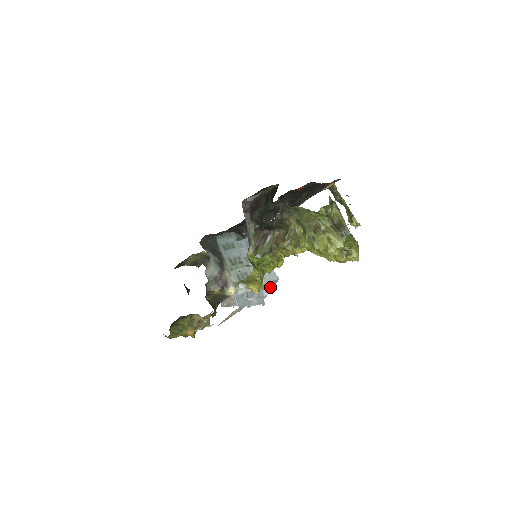
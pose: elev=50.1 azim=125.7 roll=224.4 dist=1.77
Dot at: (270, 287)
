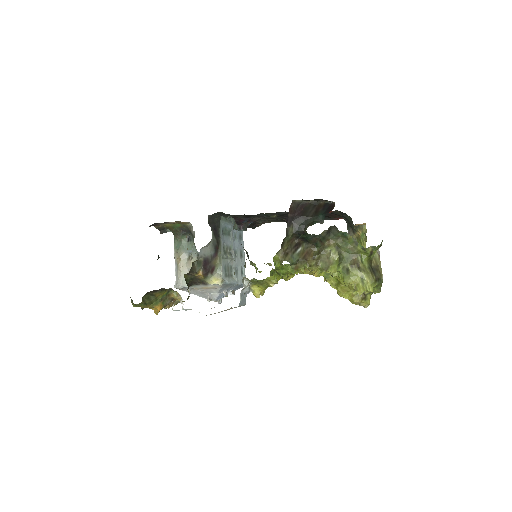
Dot at: (236, 289)
